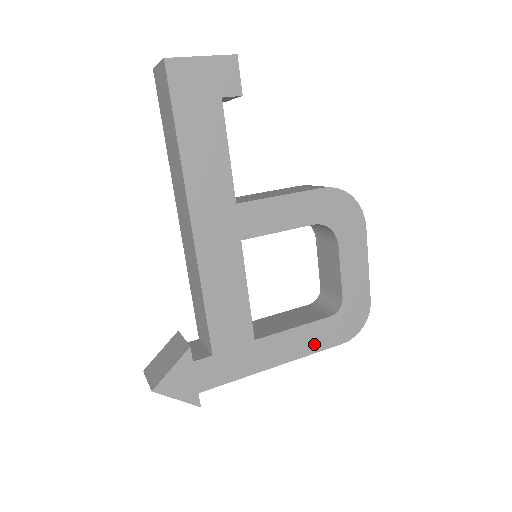
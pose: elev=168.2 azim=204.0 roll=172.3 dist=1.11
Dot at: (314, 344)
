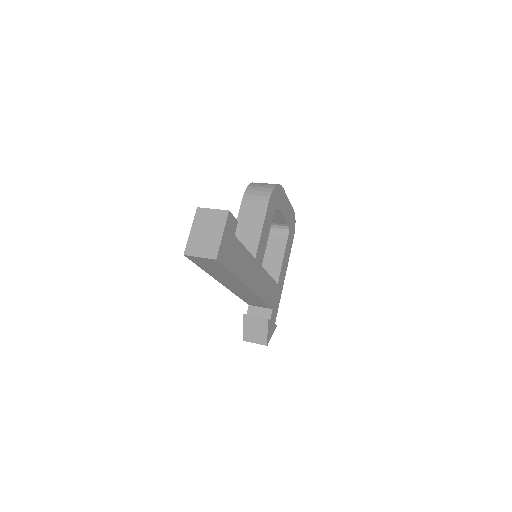
Dot at: (289, 253)
